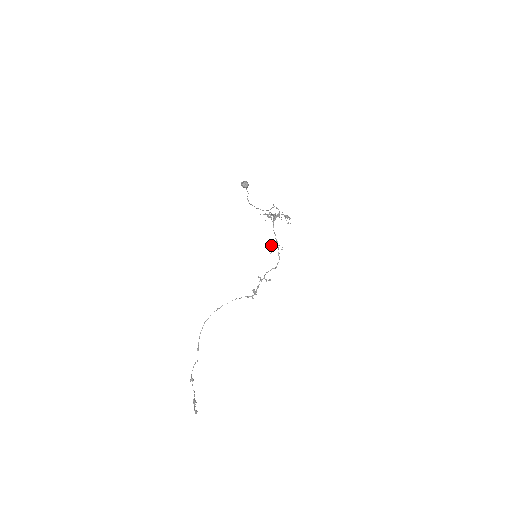
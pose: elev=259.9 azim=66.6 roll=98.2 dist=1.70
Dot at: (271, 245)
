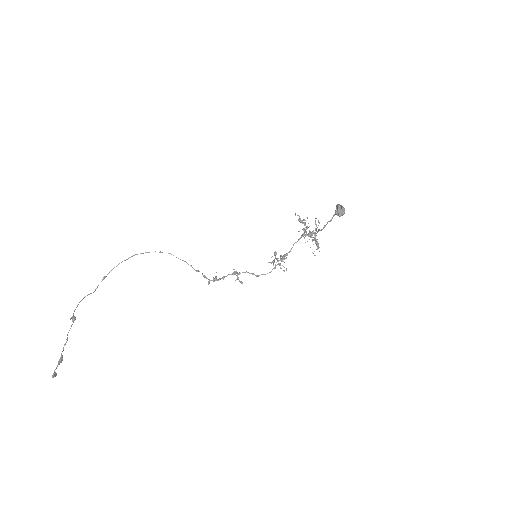
Dot at: (276, 254)
